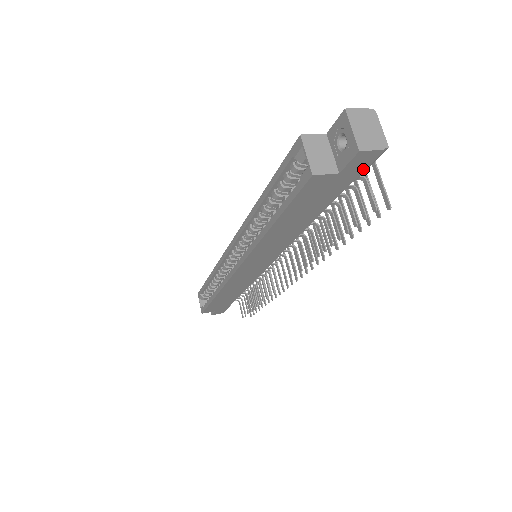
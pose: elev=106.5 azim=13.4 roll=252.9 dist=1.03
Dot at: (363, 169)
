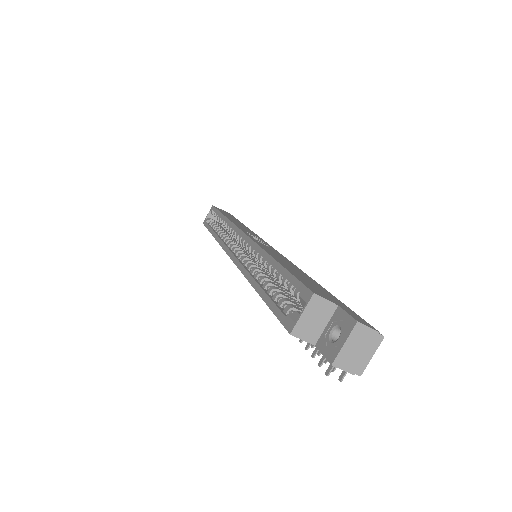
Dot at: occluded
